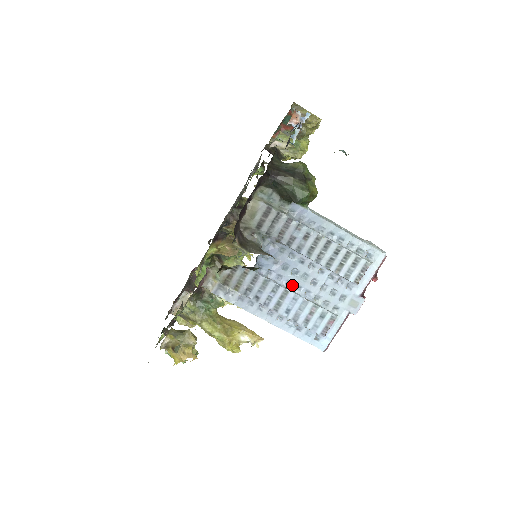
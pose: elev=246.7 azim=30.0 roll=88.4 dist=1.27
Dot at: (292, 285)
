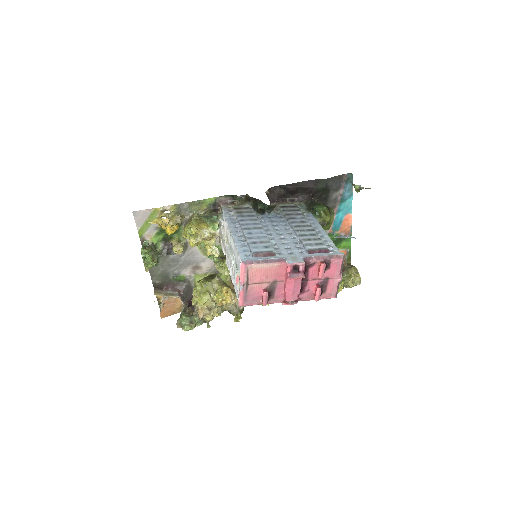
Dot at: (268, 231)
